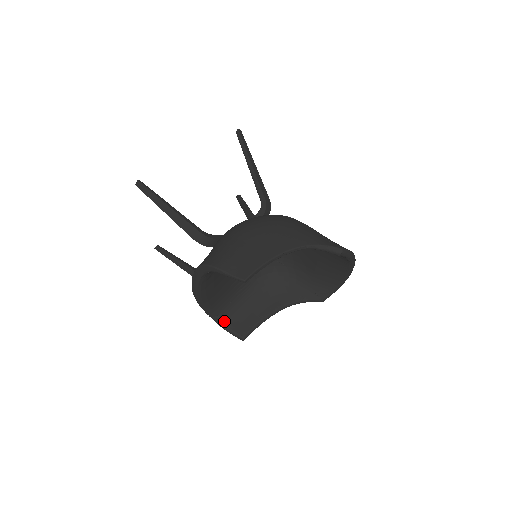
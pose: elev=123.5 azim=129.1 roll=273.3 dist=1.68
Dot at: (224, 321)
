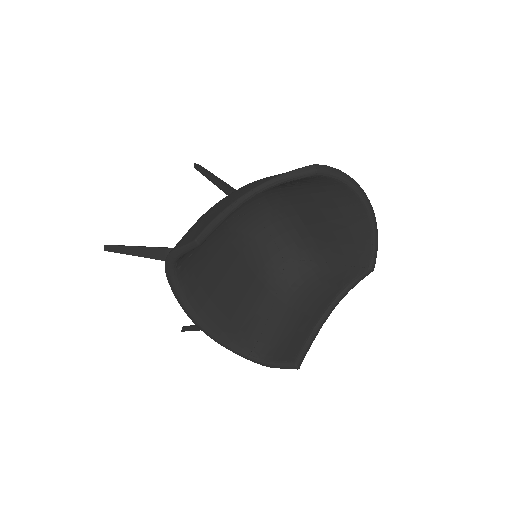
Dot at: (264, 356)
